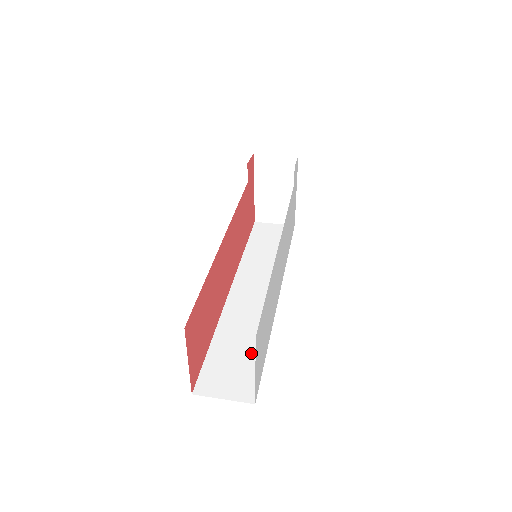
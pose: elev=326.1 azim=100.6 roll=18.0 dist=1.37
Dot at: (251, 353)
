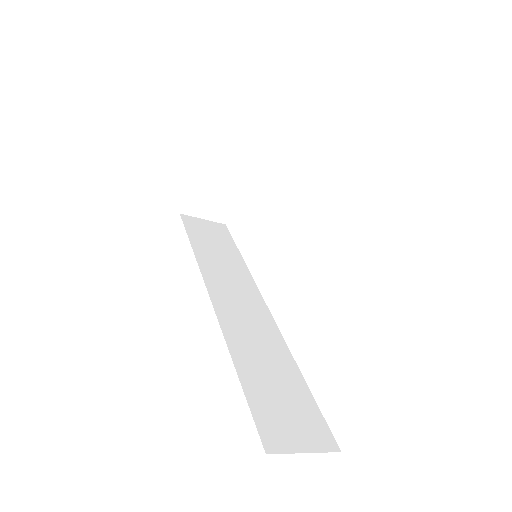
Dot at: (291, 383)
